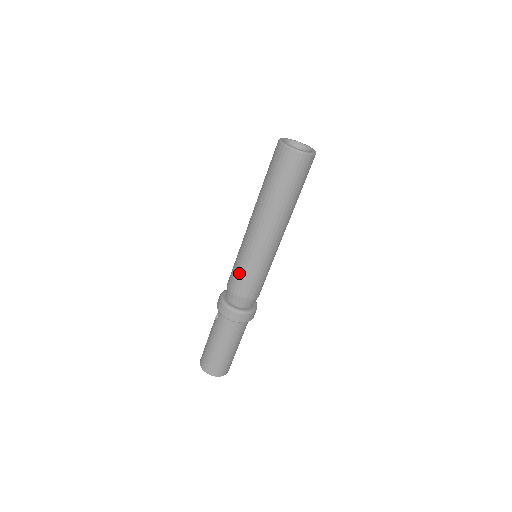
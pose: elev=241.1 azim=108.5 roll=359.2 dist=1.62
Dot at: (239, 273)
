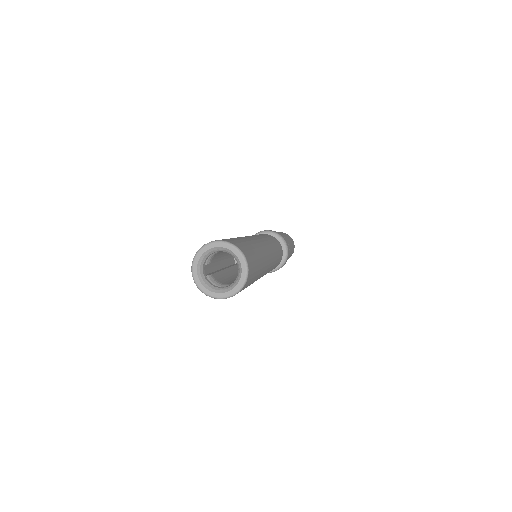
Dot at: occluded
